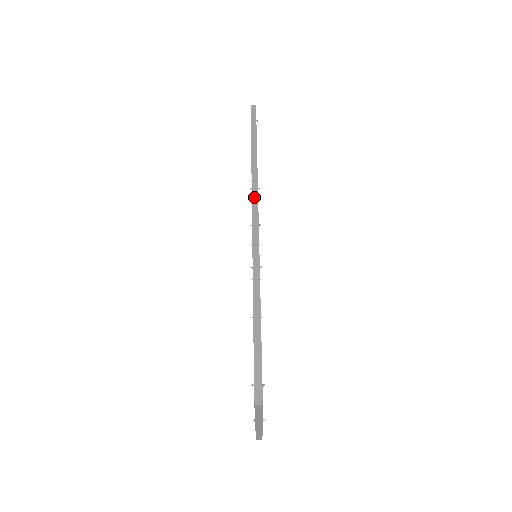
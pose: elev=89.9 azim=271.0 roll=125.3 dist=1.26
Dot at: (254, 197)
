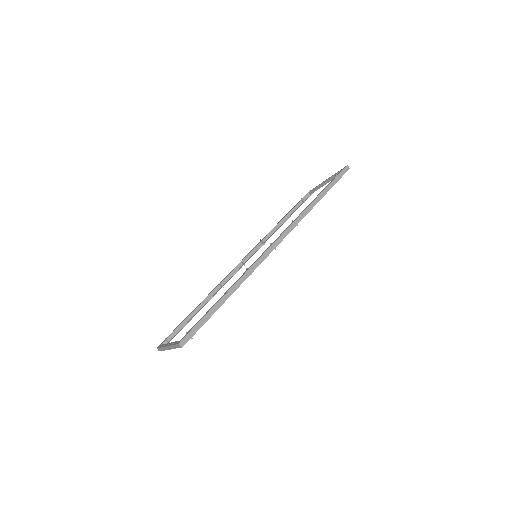
Dot at: (289, 229)
